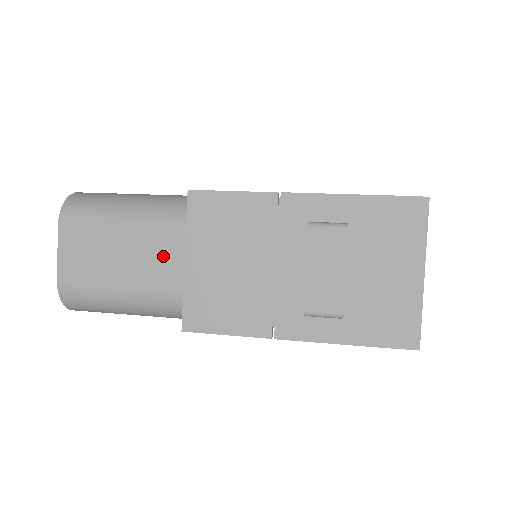
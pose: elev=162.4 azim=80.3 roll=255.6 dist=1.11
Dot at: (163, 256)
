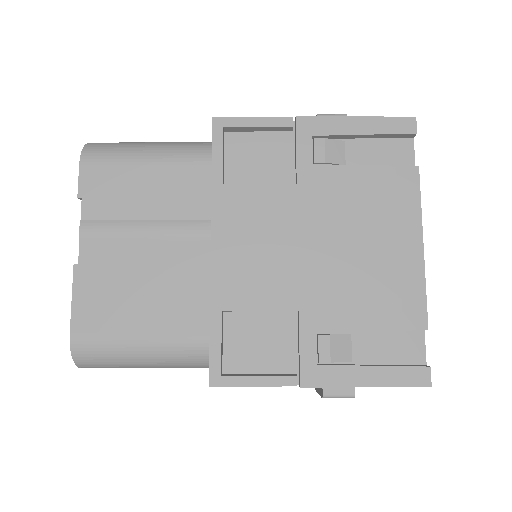
Dot at: occluded
